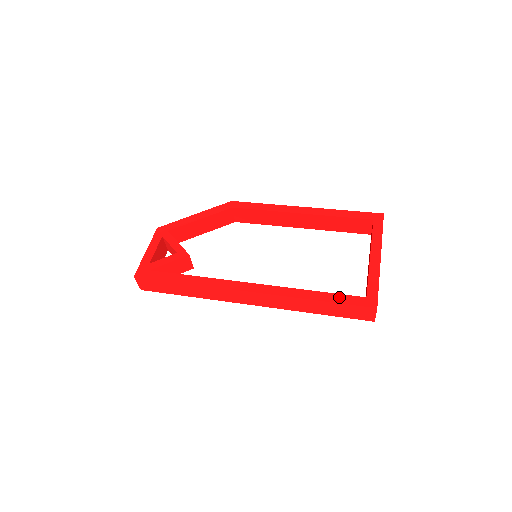
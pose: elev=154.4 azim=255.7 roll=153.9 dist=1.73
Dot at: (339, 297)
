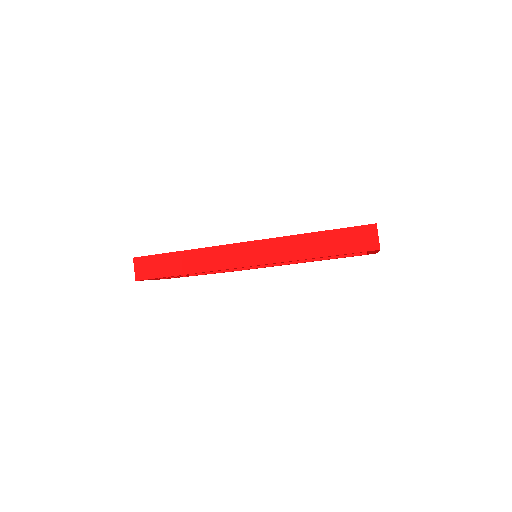
Dot at: occluded
